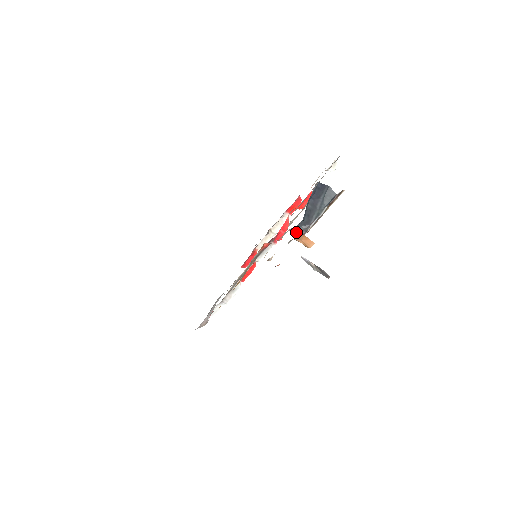
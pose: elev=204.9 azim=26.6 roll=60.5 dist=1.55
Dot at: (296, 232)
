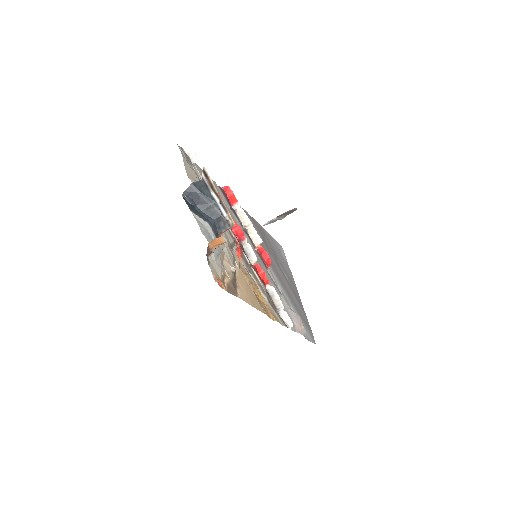
Dot at: (224, 231)
